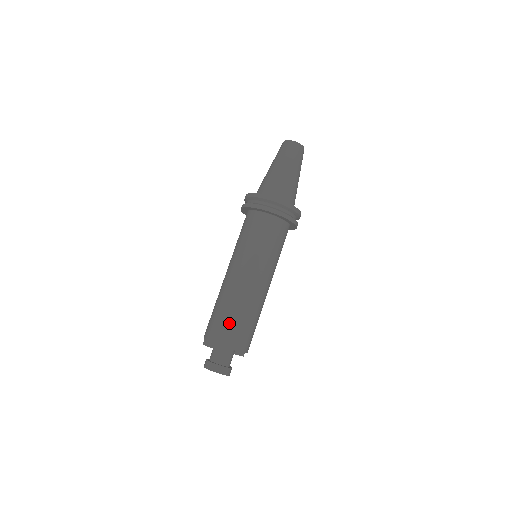
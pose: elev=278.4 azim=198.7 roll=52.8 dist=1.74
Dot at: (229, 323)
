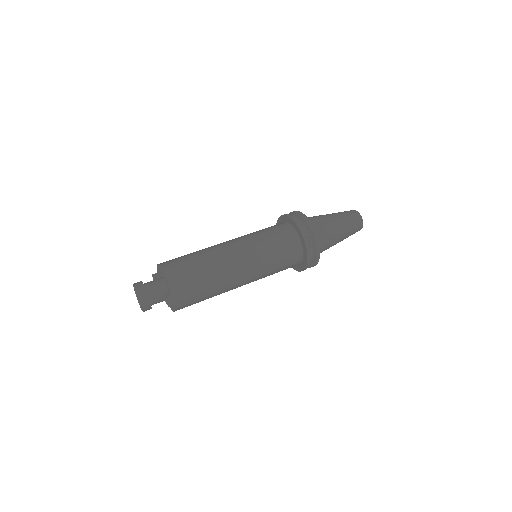
Dot at: occluded
